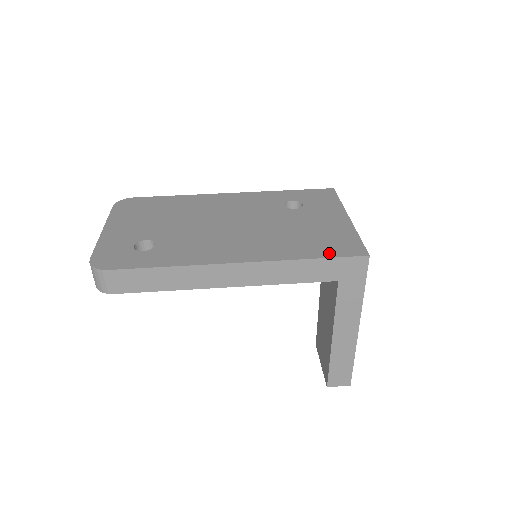
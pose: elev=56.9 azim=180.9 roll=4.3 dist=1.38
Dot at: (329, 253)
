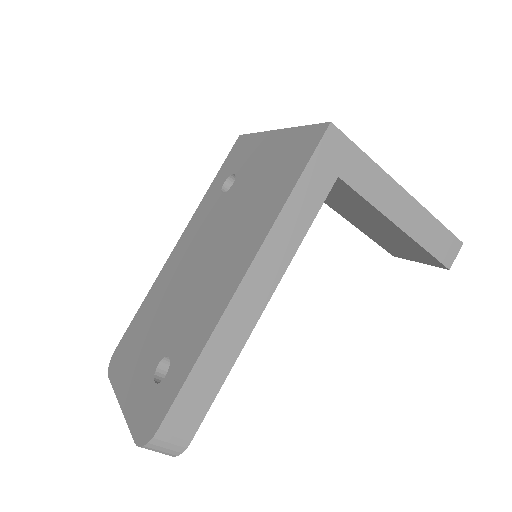
Dot at: (299, 166)
